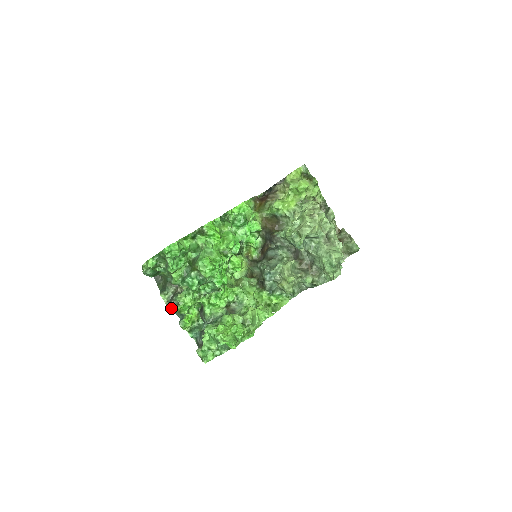
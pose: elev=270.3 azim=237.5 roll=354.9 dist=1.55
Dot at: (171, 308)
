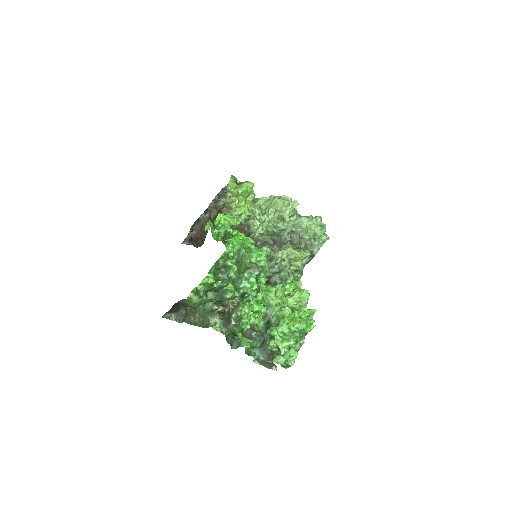
Dot at: (226, 337)
